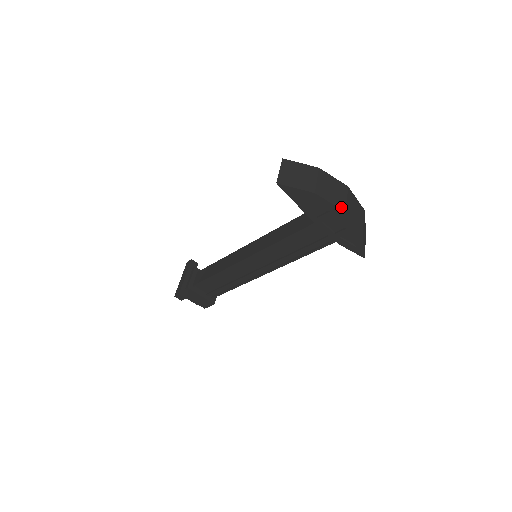
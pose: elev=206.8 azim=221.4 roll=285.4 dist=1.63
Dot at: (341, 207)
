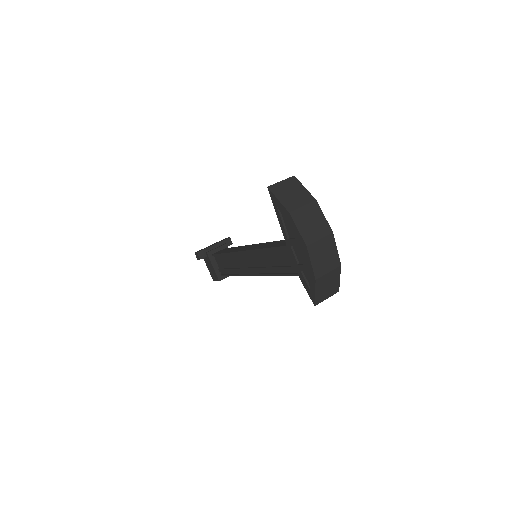
Dot at: (306, 240)
